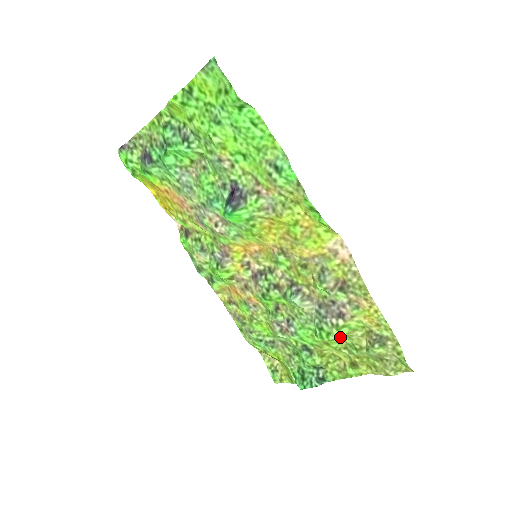
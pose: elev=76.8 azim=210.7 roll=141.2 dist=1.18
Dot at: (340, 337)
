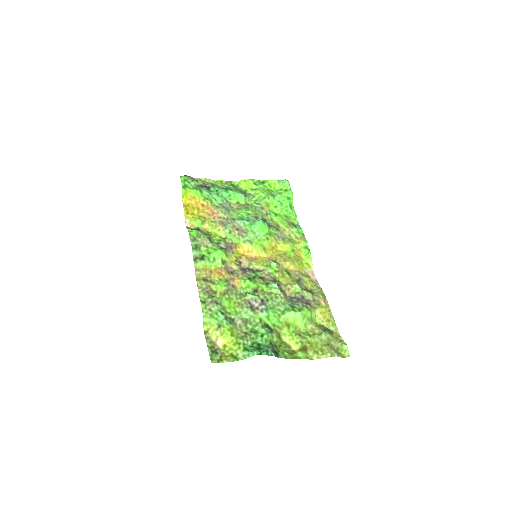
Dot at: (305, 317)
